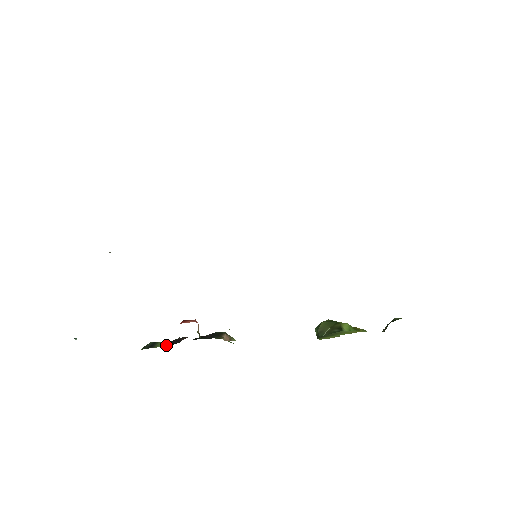
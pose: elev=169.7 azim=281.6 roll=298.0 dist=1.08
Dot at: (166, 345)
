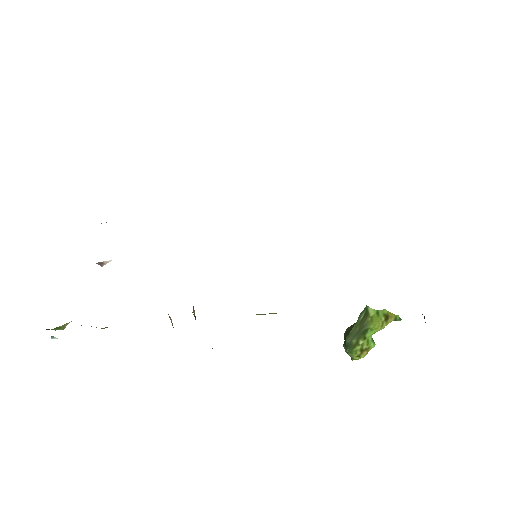
Dot at: occluded
